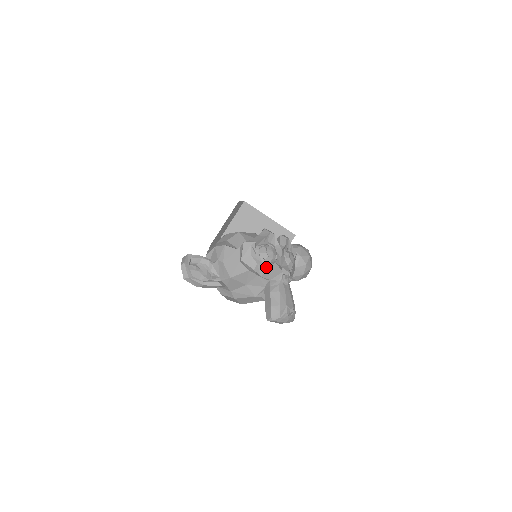
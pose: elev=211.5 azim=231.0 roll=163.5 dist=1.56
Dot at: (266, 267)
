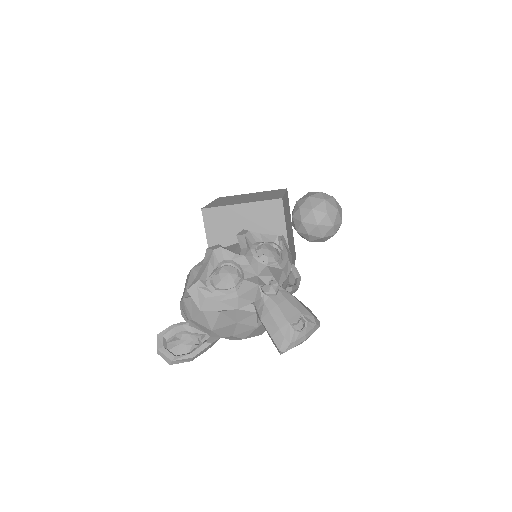
Dot at: (234, 296)
